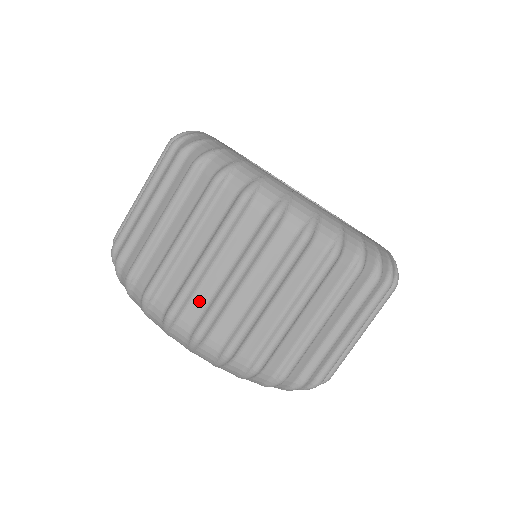
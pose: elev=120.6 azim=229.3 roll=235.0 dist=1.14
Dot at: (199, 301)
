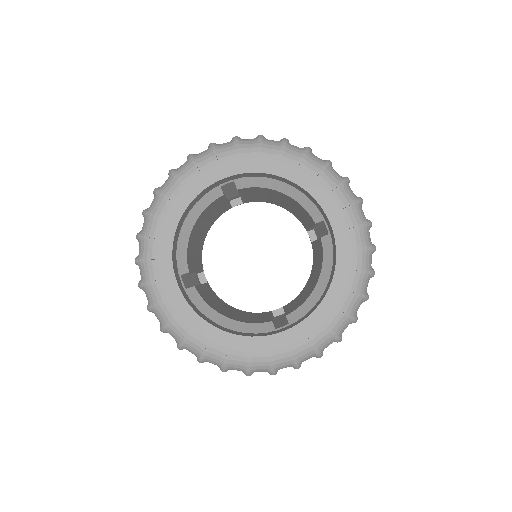
Dot at: occluded
